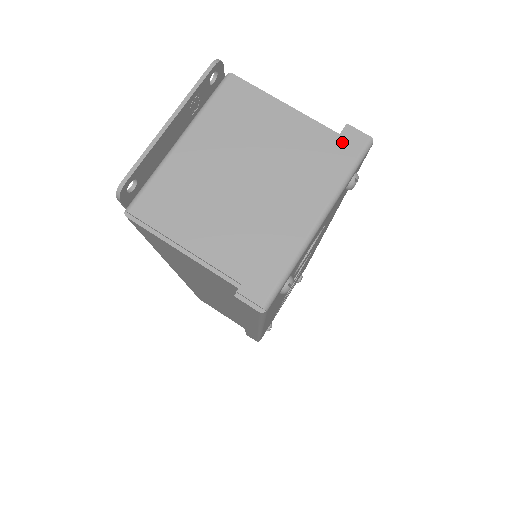
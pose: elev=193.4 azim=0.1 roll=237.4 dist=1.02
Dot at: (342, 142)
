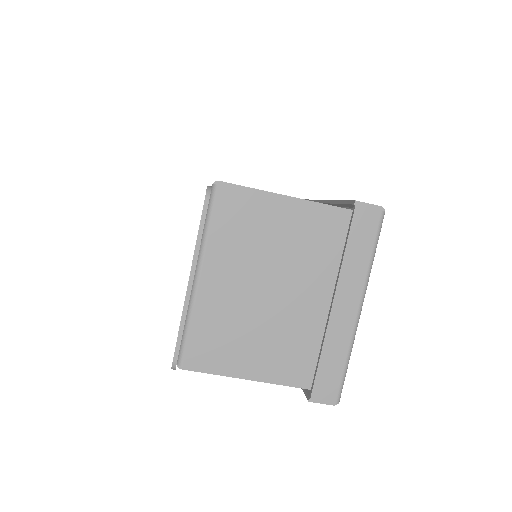
Dot at: (357, 225)
